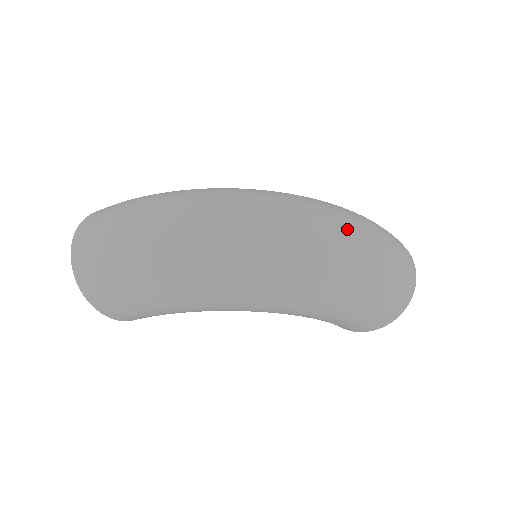
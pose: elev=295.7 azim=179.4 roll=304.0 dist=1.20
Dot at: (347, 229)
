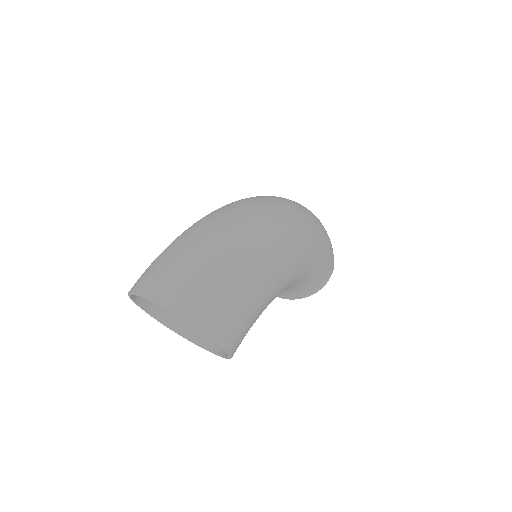
Dot at: occluded
